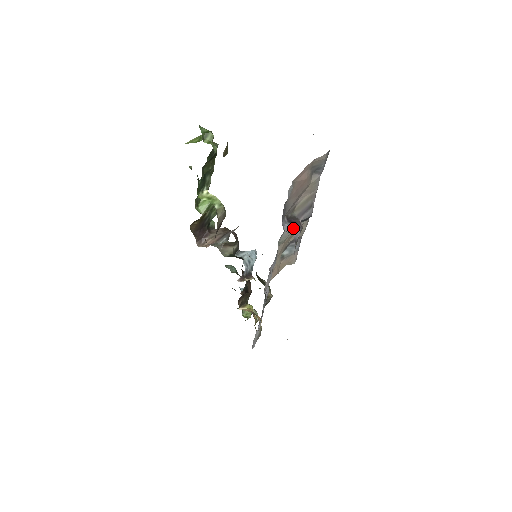
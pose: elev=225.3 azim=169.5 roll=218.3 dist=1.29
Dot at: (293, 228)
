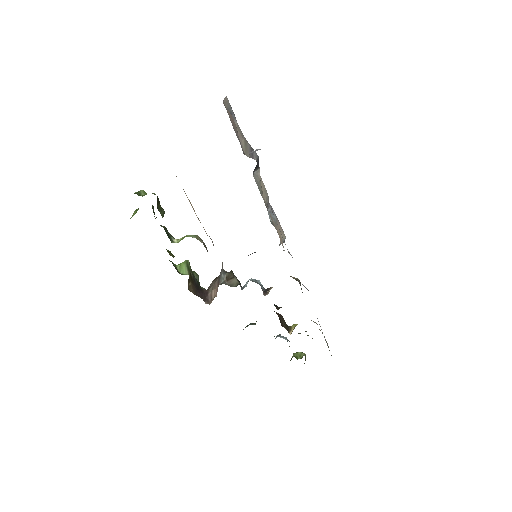
Dot at: (256, 150)
